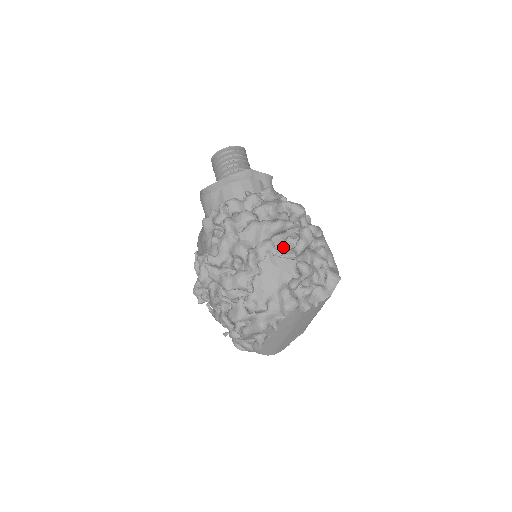
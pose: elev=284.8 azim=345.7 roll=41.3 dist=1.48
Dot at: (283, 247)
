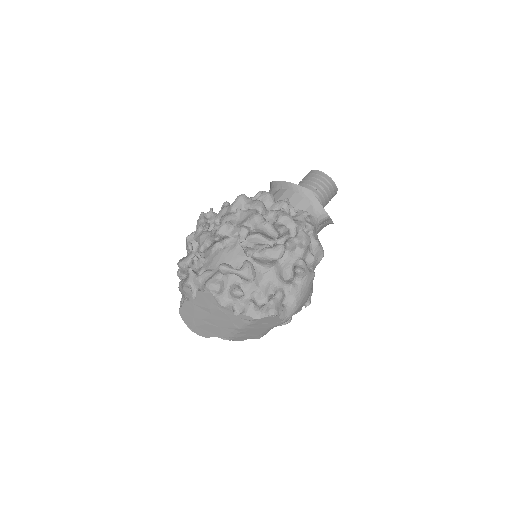
Dot at: (256, 246)
